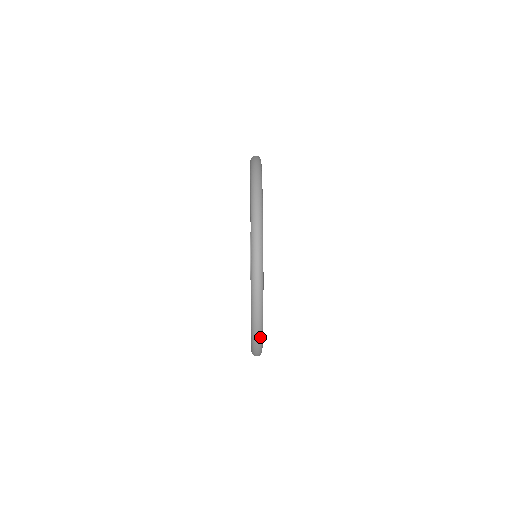
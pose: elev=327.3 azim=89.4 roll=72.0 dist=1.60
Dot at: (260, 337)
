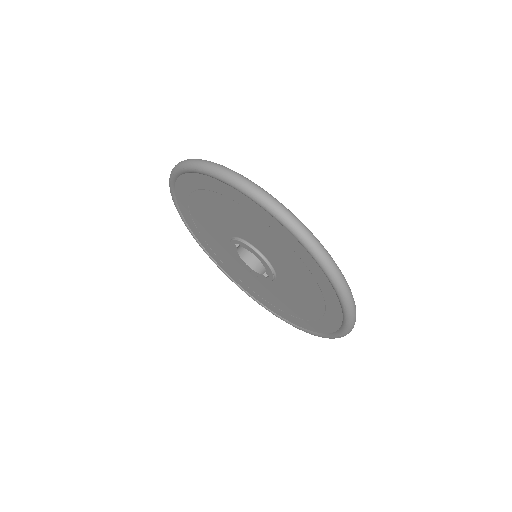
Dot at: (347, 284)
